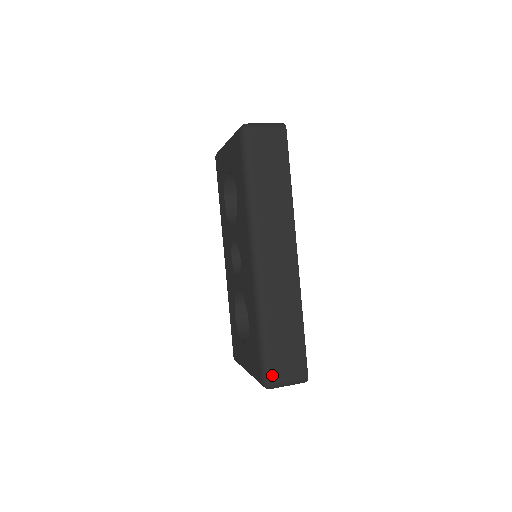
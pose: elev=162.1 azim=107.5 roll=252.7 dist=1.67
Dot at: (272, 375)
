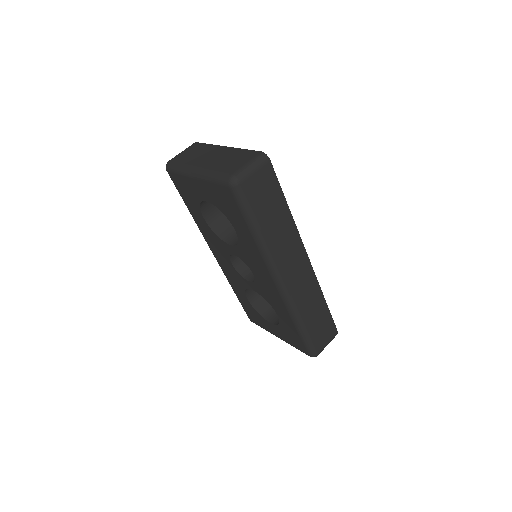
Dot at: (317, 349)
